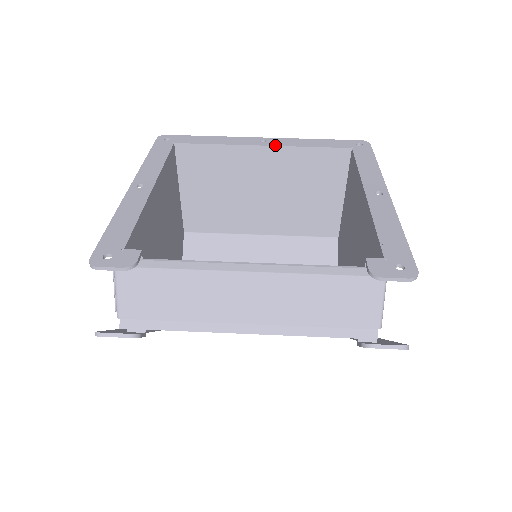
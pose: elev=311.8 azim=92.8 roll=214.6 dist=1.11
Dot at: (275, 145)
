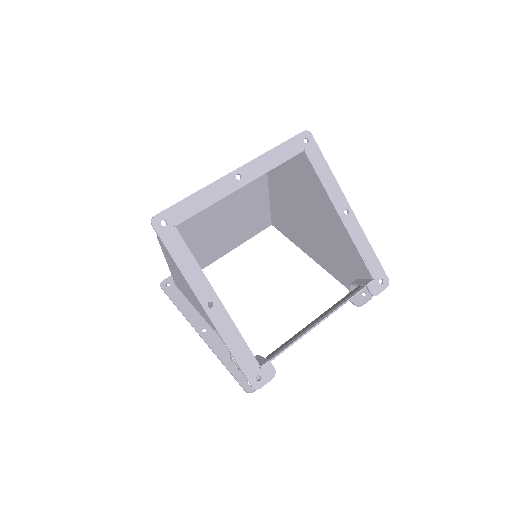
Dot at: (252, 180)
